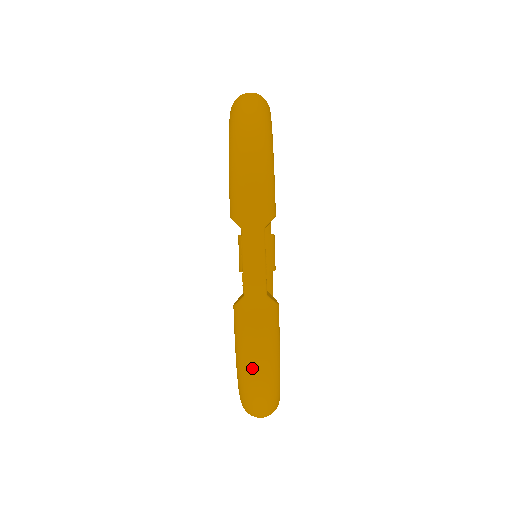
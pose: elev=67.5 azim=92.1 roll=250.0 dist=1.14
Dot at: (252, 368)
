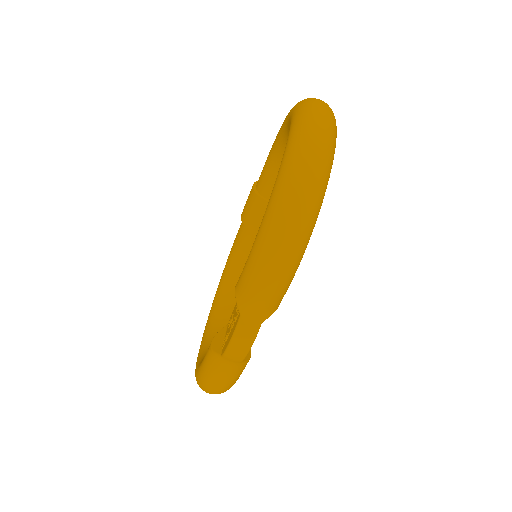
Dot at: (209, 389)
